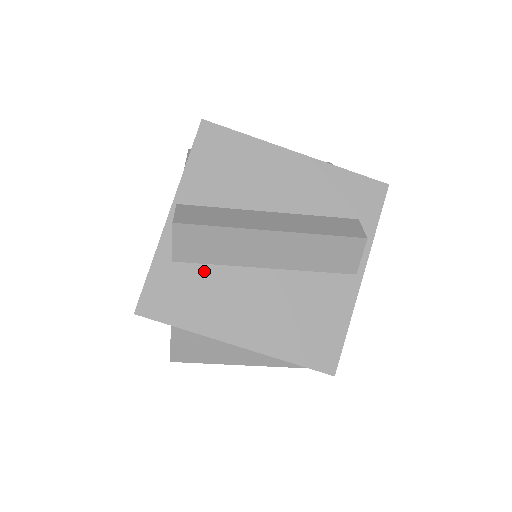
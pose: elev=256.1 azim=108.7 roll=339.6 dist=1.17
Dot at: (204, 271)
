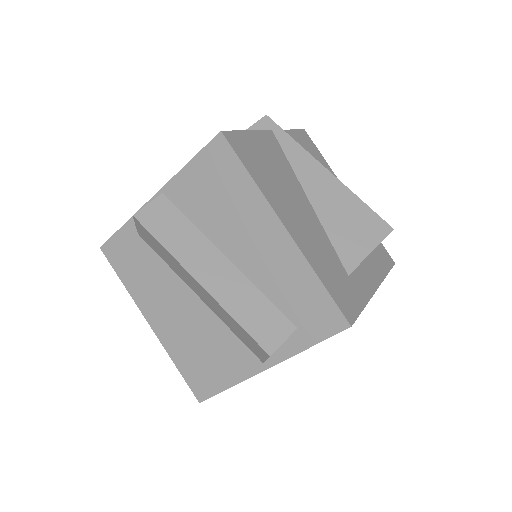
Dot at: (155, 259)
